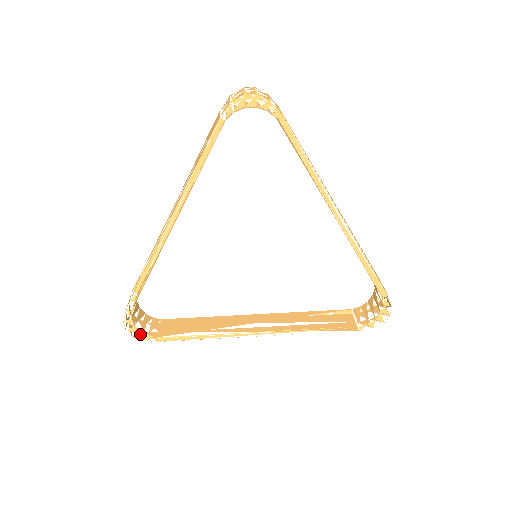
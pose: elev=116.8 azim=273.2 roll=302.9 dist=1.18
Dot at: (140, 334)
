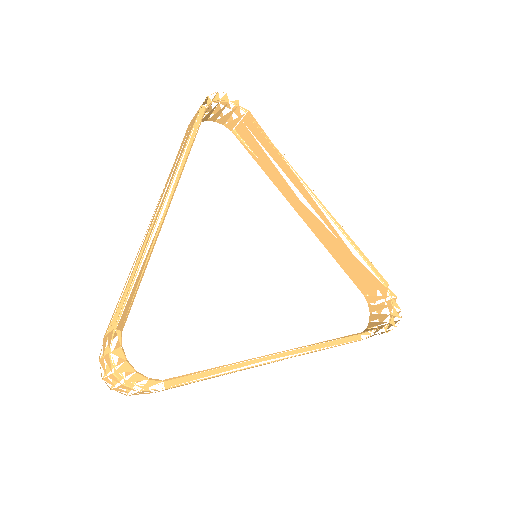
Dot at: (136, 376)
